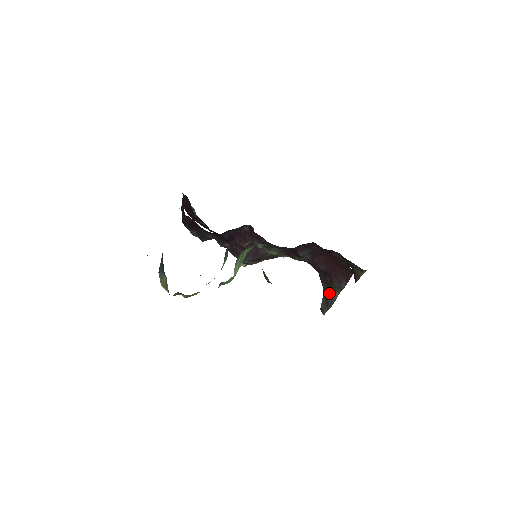
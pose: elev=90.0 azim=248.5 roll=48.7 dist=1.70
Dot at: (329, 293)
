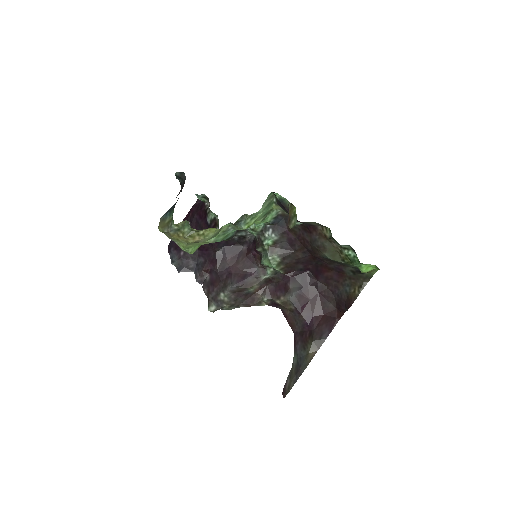
Dot at: (303, 355)
